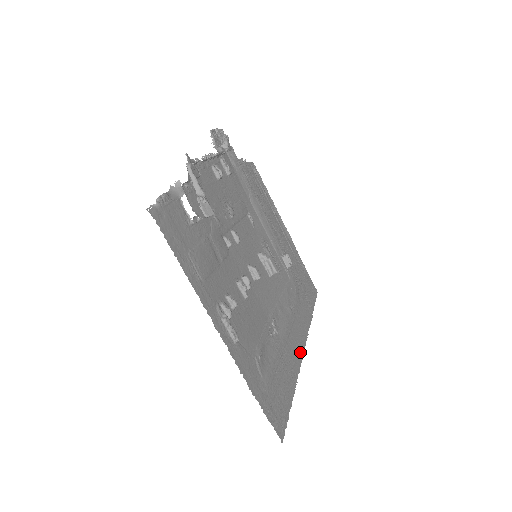
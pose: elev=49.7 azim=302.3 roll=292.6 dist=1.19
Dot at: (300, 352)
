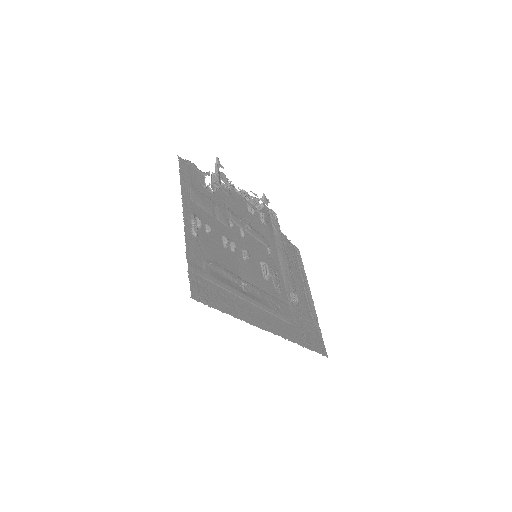
Dot at: (263, 325)
